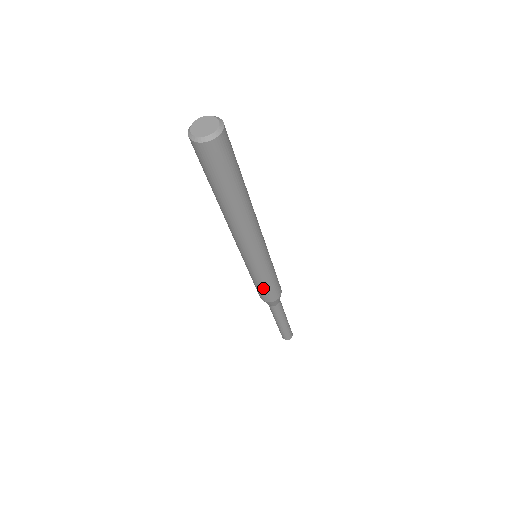
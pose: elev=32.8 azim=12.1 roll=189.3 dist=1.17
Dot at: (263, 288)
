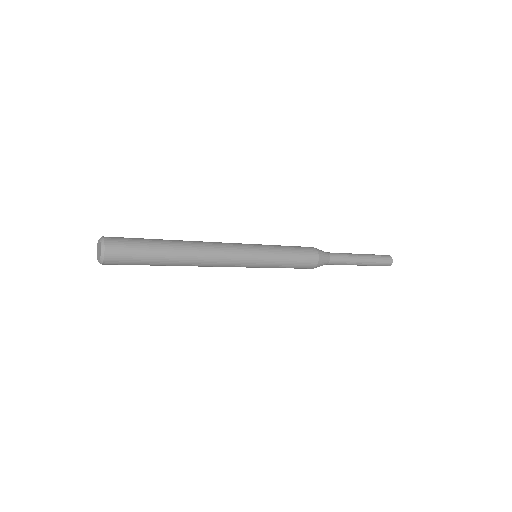
Dot at: occluded
